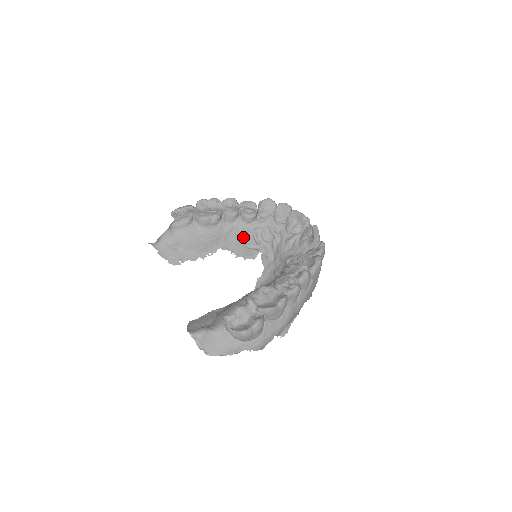
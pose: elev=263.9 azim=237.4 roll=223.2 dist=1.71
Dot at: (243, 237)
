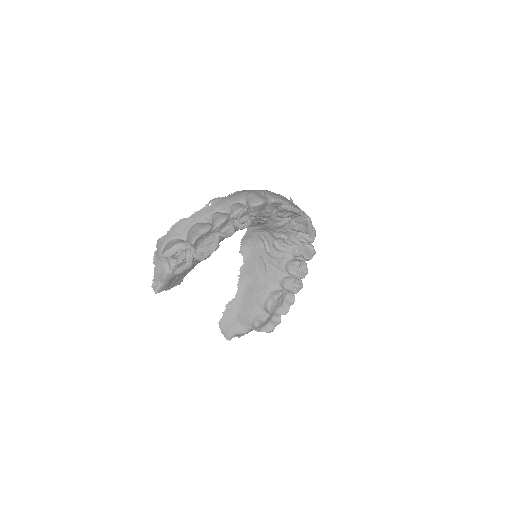
Dot at: occluded
